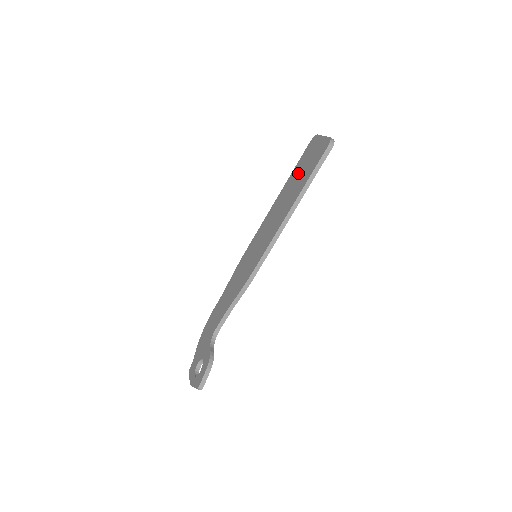
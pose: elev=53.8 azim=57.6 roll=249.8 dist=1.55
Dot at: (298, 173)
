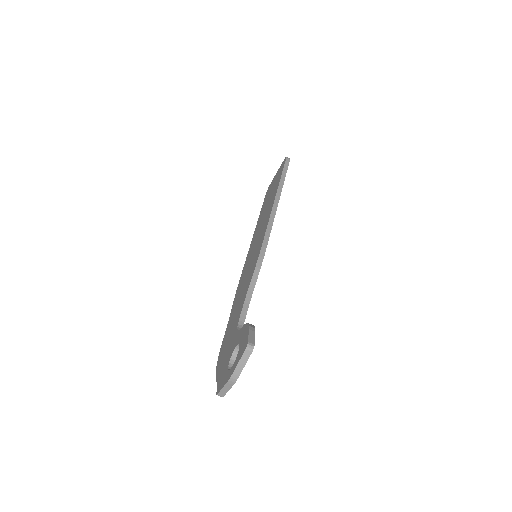
Dot at: (267, 200)
